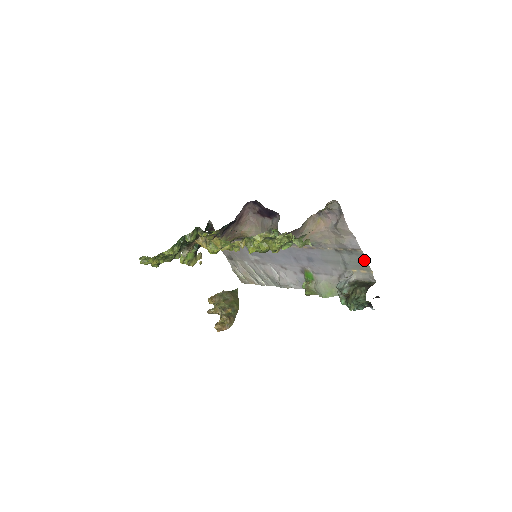
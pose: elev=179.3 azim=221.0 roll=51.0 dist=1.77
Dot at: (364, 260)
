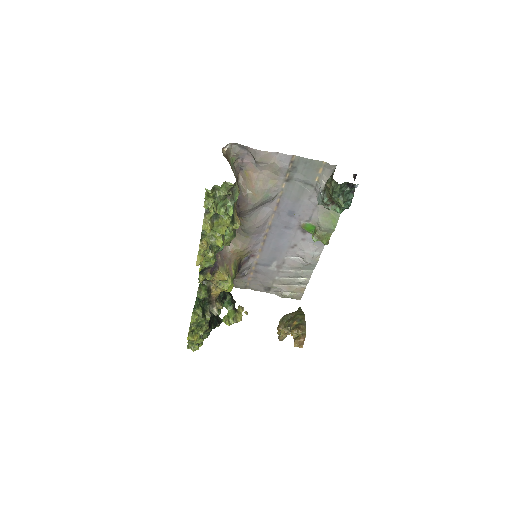
Dot at: (307, 161)
